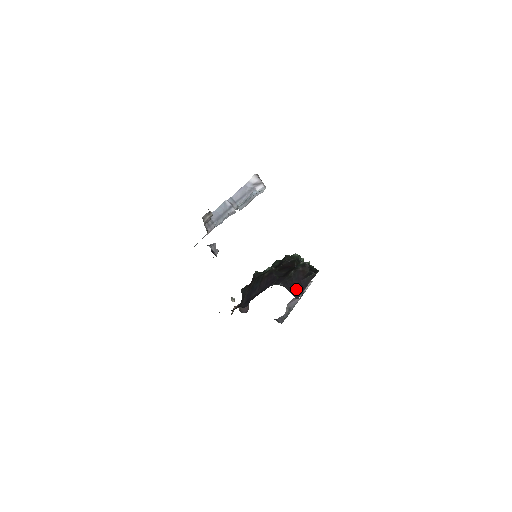
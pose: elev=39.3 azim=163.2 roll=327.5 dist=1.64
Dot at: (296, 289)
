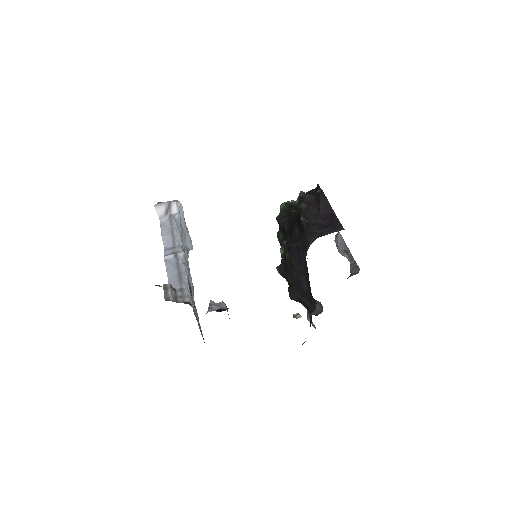
Dot at: (328, 225)
